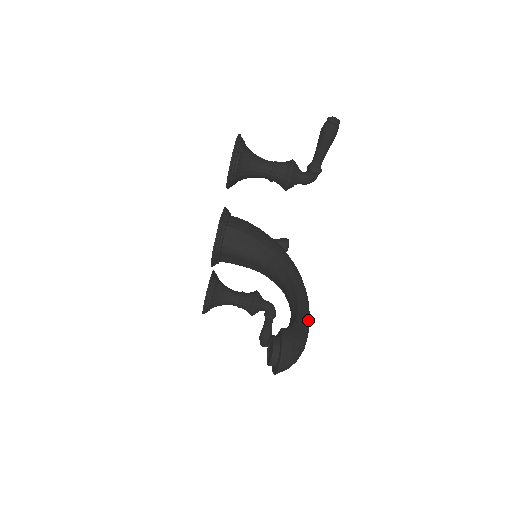
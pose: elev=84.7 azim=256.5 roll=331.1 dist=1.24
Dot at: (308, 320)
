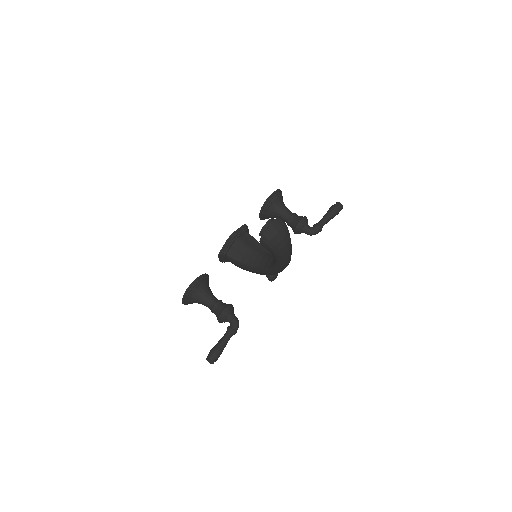
Dot at: occluded
